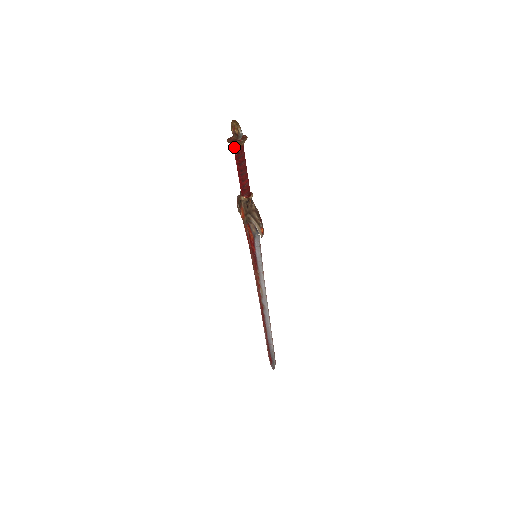
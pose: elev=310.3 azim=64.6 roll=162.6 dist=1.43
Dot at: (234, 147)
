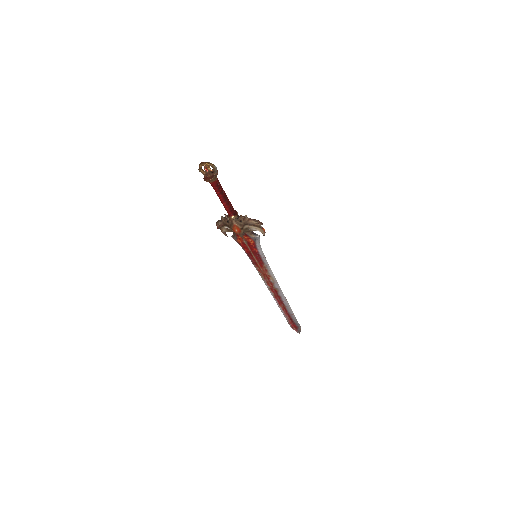
Dot at: (212, 182)
